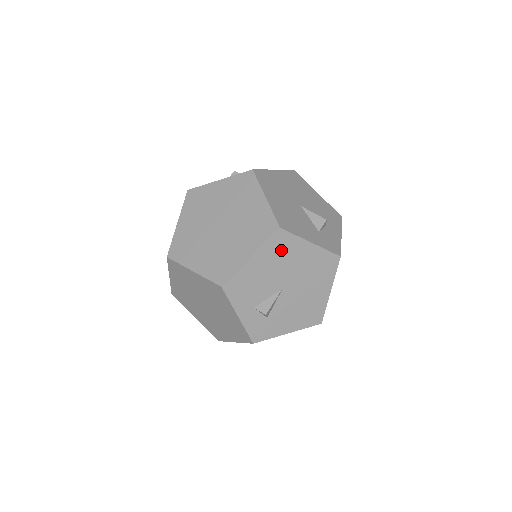
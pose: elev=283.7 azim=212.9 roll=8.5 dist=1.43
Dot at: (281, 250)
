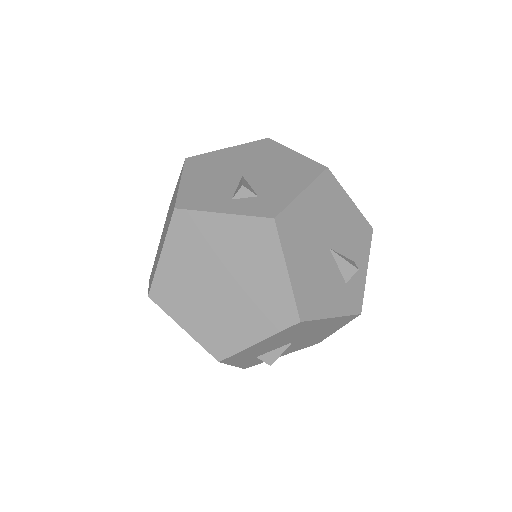
Dot at: (205, 164)
